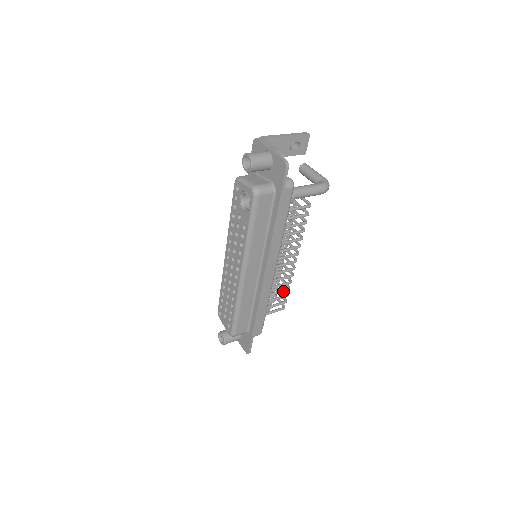
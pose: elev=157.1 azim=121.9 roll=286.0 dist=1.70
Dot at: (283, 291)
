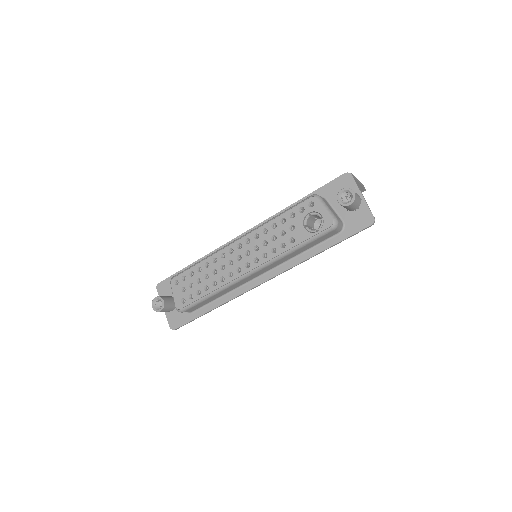
Dot at: occluded
